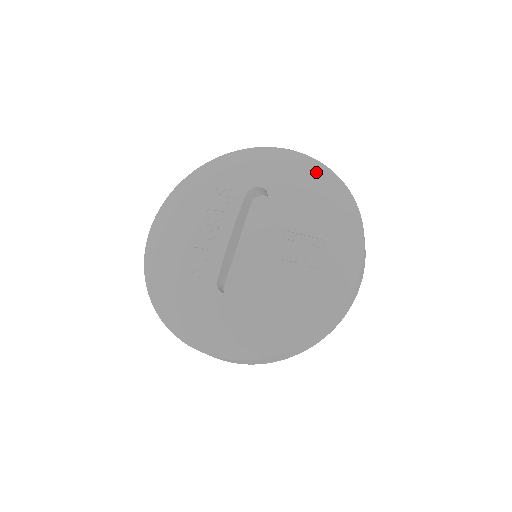
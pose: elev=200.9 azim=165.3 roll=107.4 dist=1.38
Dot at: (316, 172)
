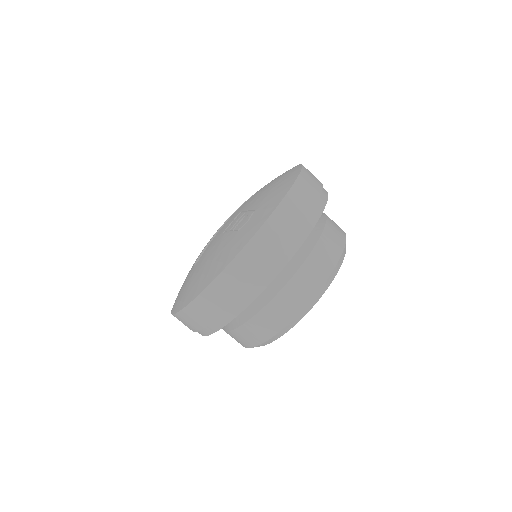
Dot at: (291, 170)
